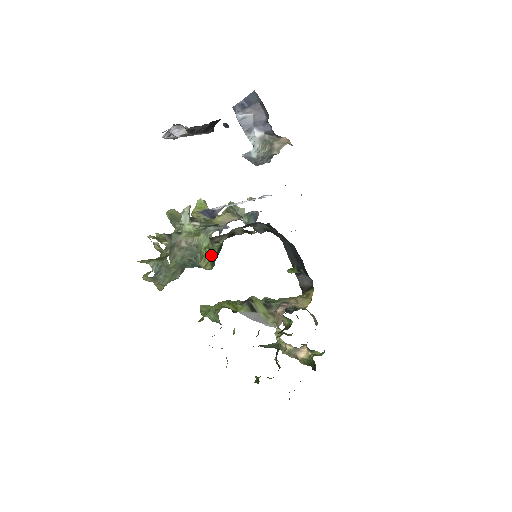
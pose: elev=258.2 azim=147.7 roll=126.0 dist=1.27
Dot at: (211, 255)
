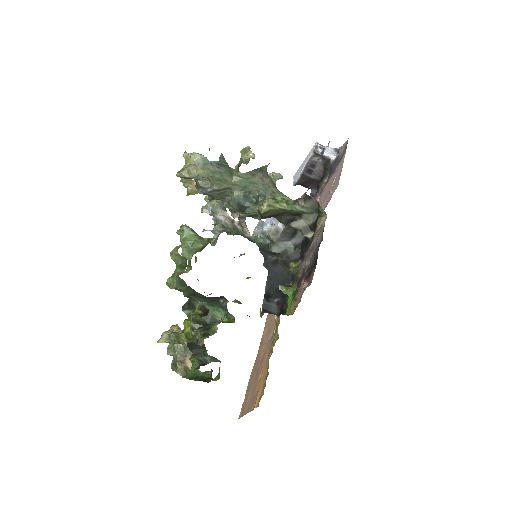
Dot at: (282, 206)
